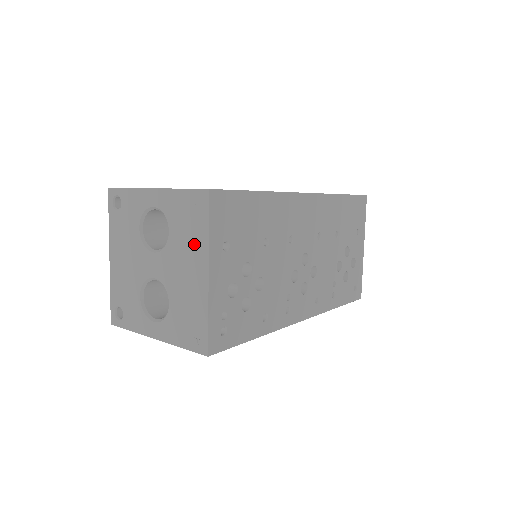
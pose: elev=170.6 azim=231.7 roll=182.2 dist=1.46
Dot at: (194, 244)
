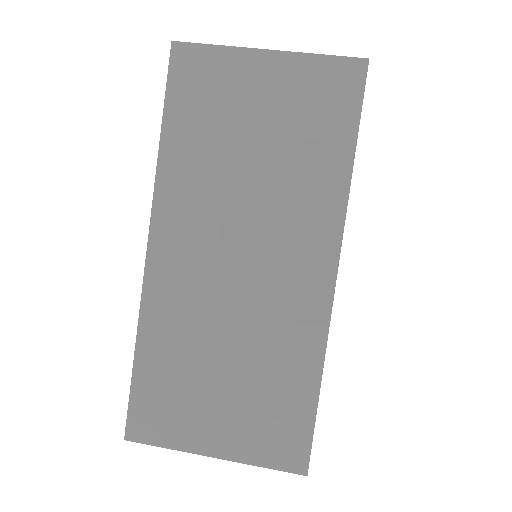
Dot at: occluded
